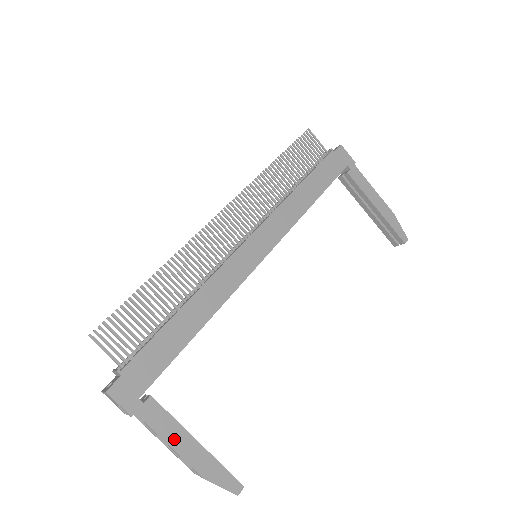
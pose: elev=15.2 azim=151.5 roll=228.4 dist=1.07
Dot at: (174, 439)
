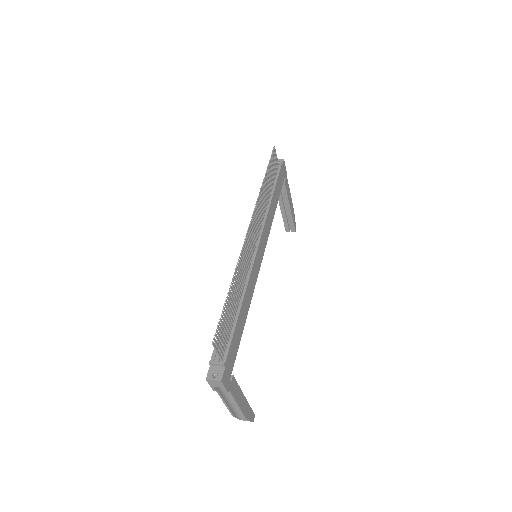
Dot at: (239, 399)
